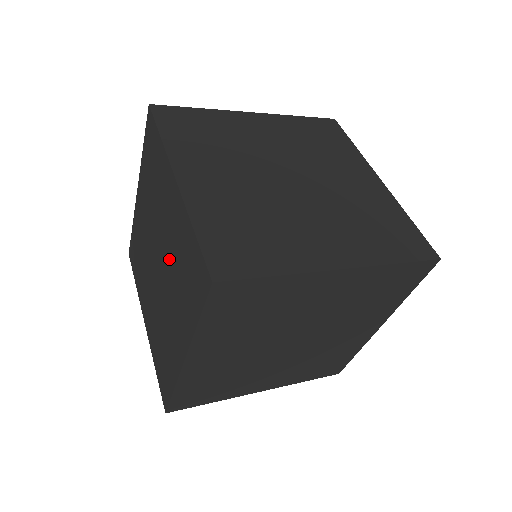
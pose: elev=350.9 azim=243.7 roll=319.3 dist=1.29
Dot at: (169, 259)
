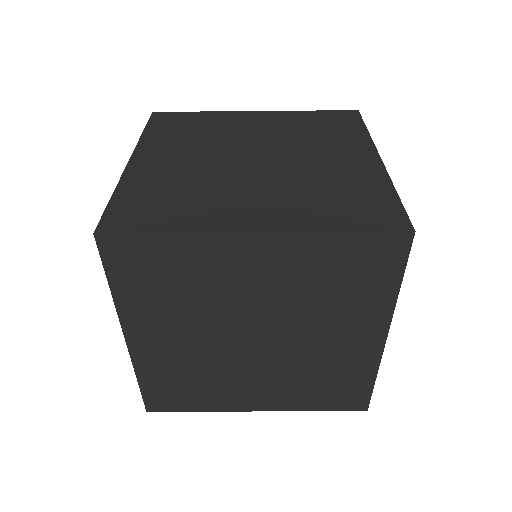
Dot at: occluded
